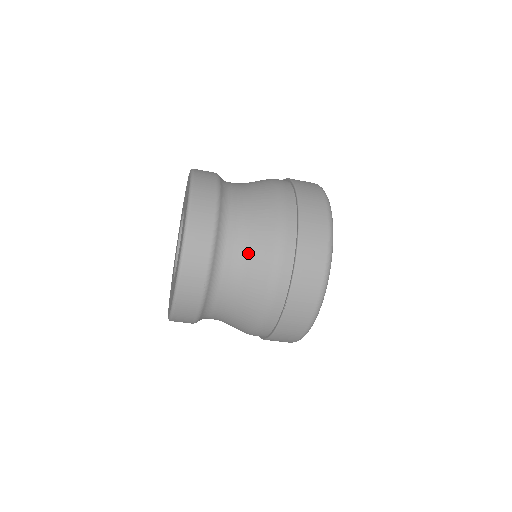
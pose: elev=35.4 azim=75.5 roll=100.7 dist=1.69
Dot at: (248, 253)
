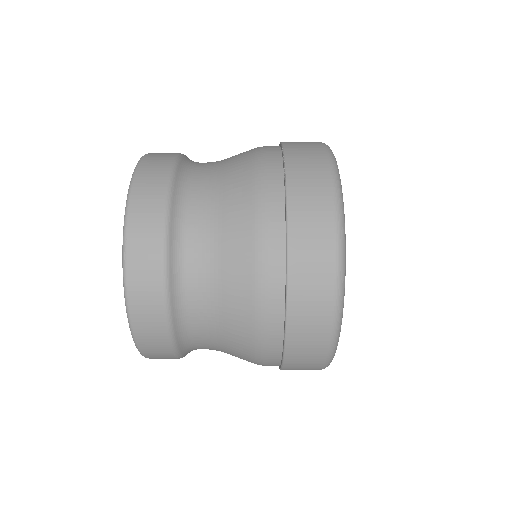
Dot at: (221, 326)
